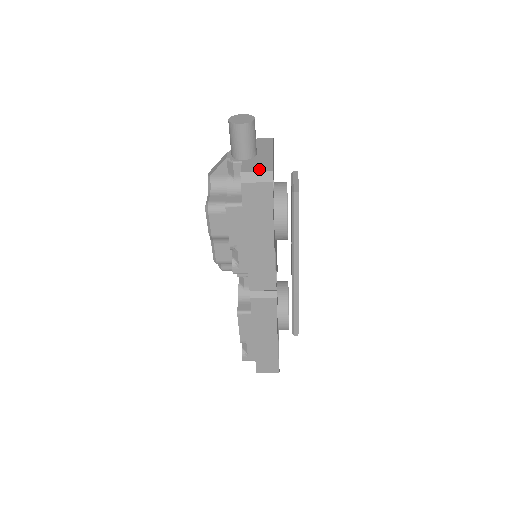
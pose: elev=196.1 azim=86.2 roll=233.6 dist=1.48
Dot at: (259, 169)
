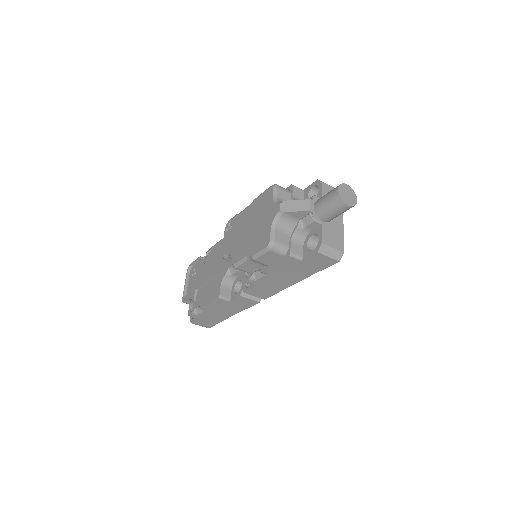
Dot at: (335, 244)
